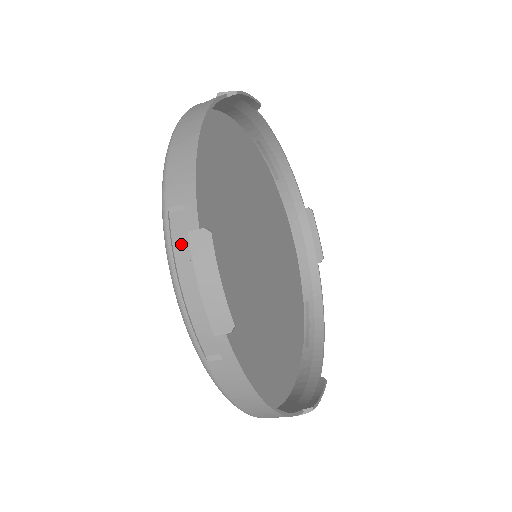
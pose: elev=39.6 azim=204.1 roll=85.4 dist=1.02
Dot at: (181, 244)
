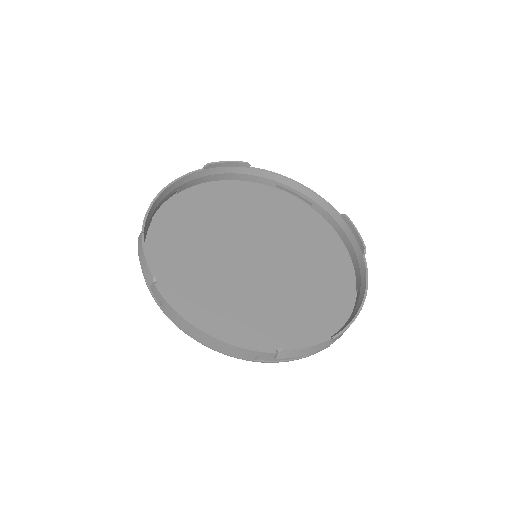
Dot at: occluded
